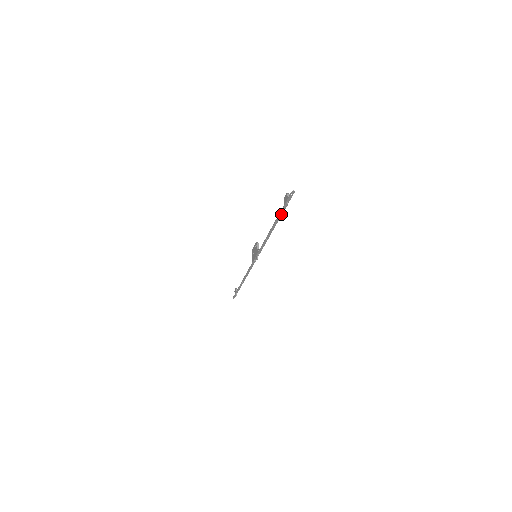
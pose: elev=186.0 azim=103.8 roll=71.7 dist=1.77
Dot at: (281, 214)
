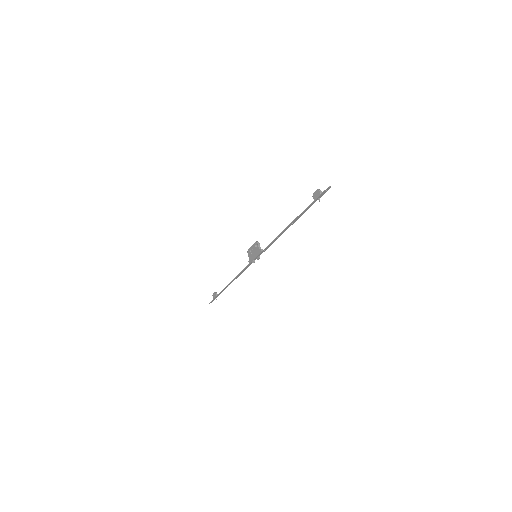
Dot at: occluded
